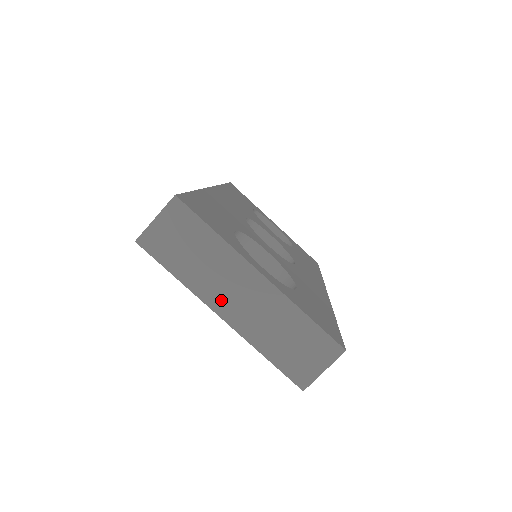
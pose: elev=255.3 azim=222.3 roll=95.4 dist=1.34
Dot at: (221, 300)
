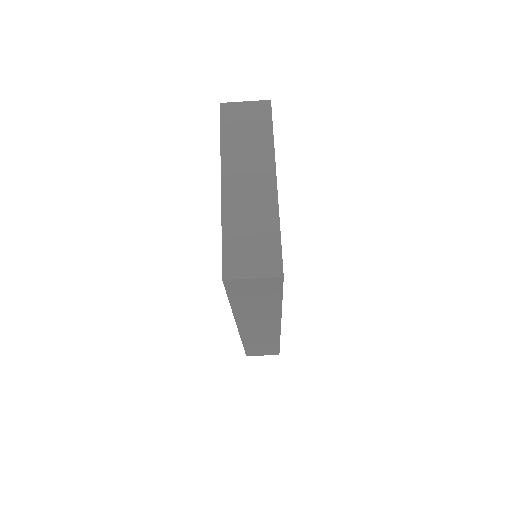
Dot at: (233, 173)
